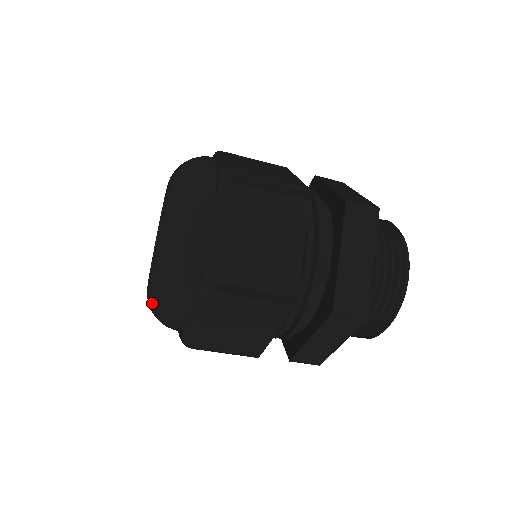
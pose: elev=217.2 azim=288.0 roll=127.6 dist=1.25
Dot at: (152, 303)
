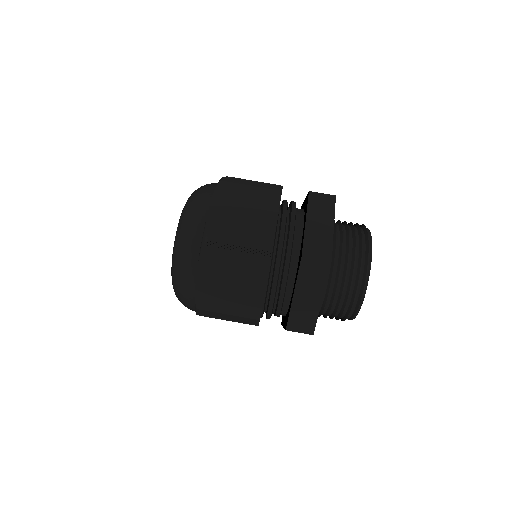
Dot at: (173, 274)
